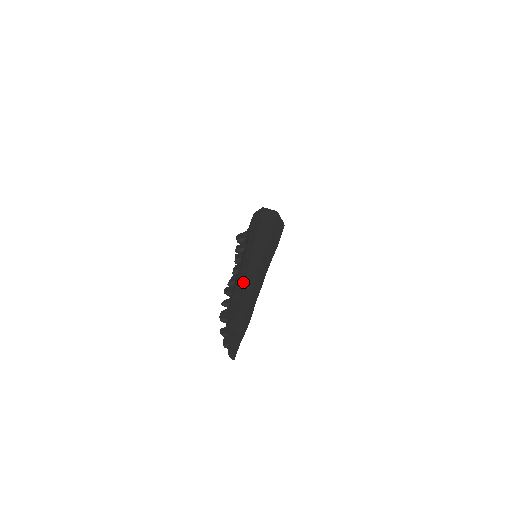
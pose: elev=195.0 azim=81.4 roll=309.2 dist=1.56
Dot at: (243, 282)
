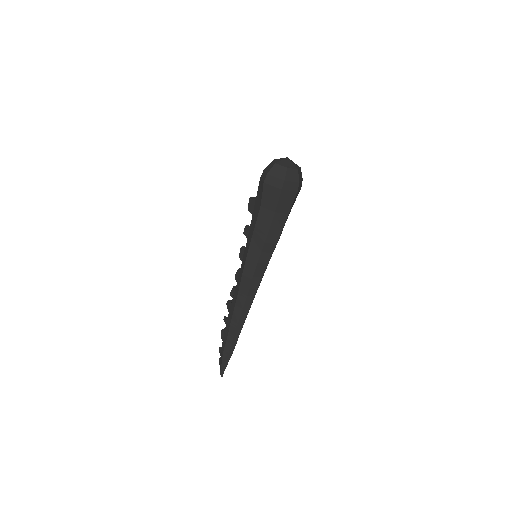
Dot at: (232, 314)
